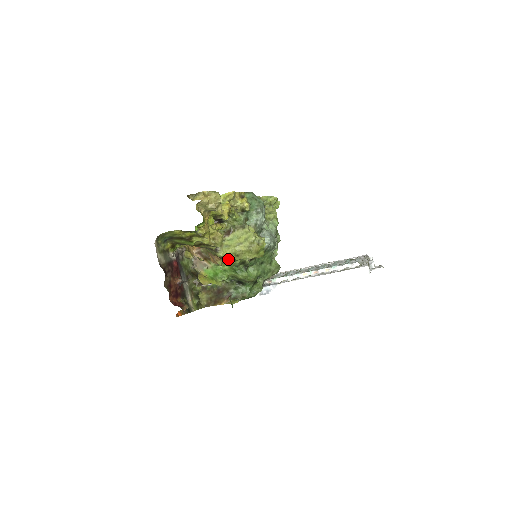
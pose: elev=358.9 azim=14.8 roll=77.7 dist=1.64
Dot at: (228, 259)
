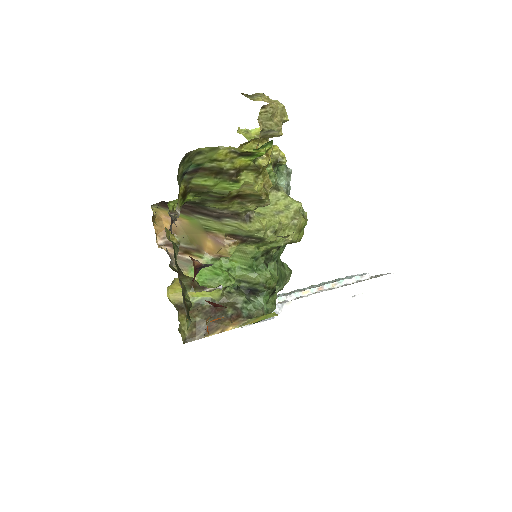
Dot at: (251, 242)
